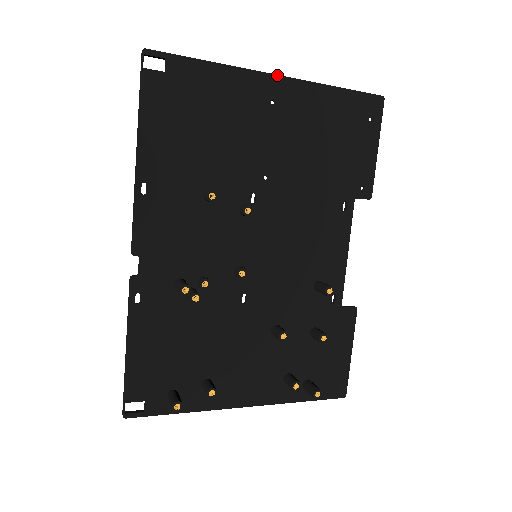
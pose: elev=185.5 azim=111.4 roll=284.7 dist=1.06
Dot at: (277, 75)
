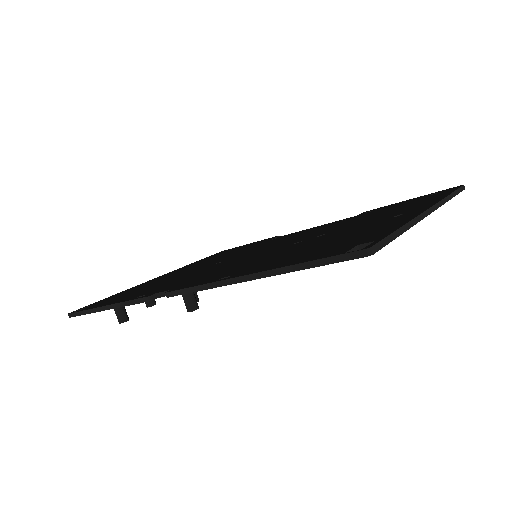
Dot at: occluded
